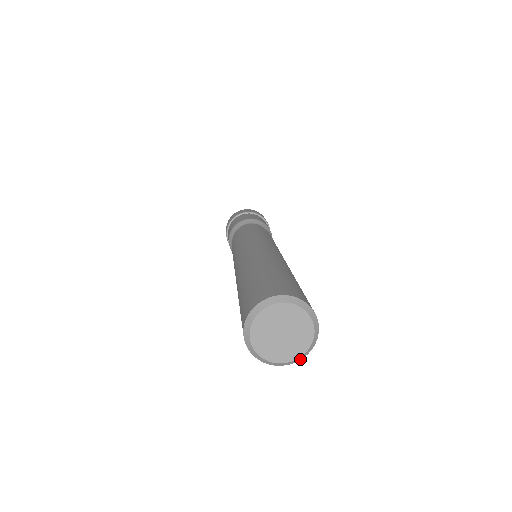
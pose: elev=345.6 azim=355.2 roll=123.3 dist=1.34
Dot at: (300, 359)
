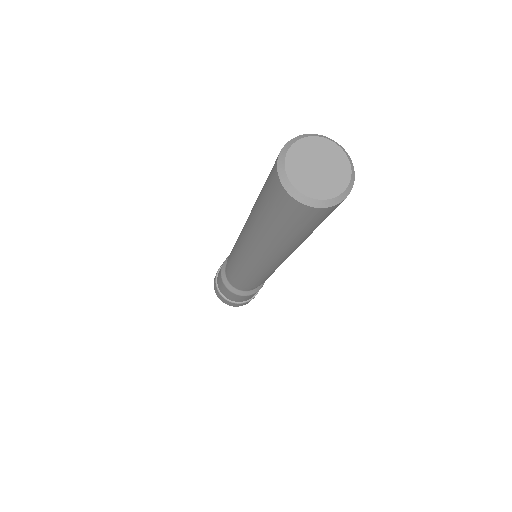
Dot at: (354, 175)
